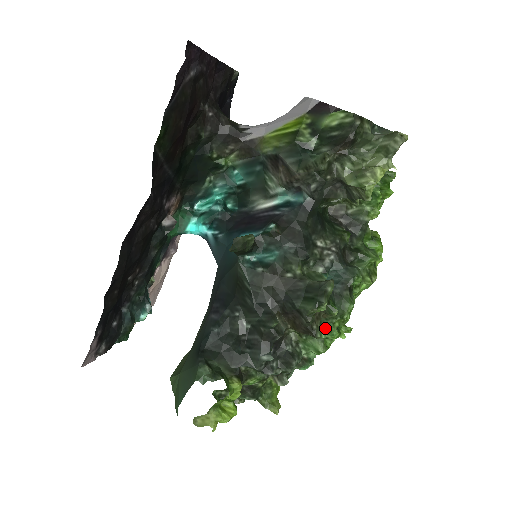
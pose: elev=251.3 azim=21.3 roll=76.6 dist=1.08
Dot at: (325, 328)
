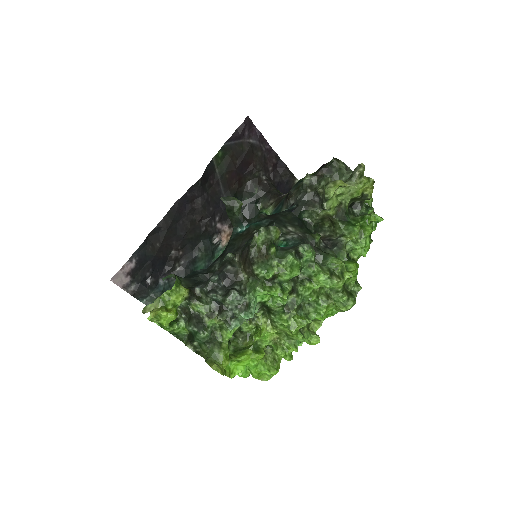
Dot at: (265, 267)
